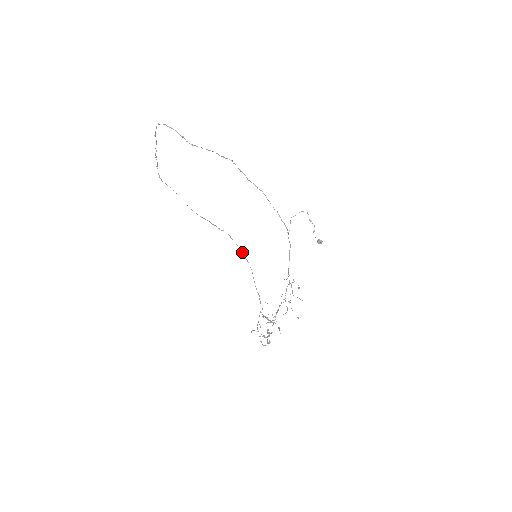
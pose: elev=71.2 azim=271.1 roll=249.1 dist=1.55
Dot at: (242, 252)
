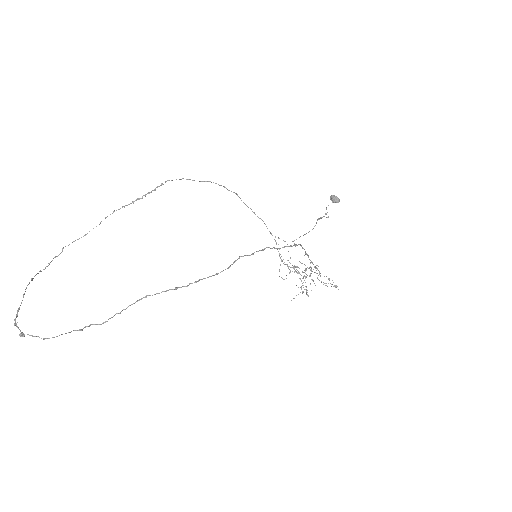
Dot at: occluded
